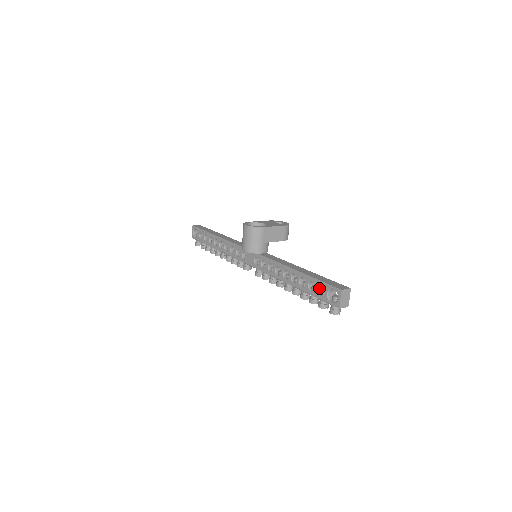
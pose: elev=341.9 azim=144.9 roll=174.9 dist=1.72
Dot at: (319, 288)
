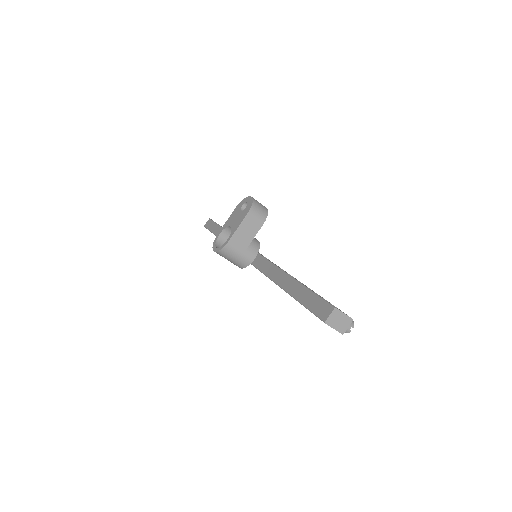
Dot at: occluded
